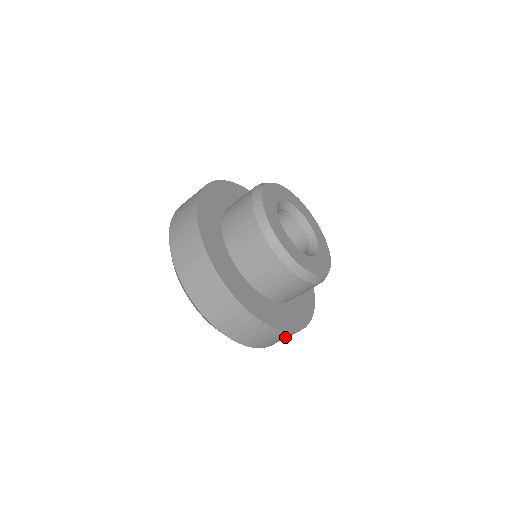
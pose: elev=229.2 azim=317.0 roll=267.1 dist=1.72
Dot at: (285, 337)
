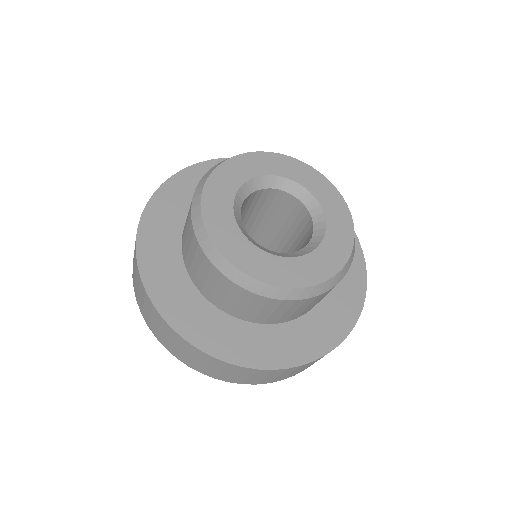
Dot at: occluded
